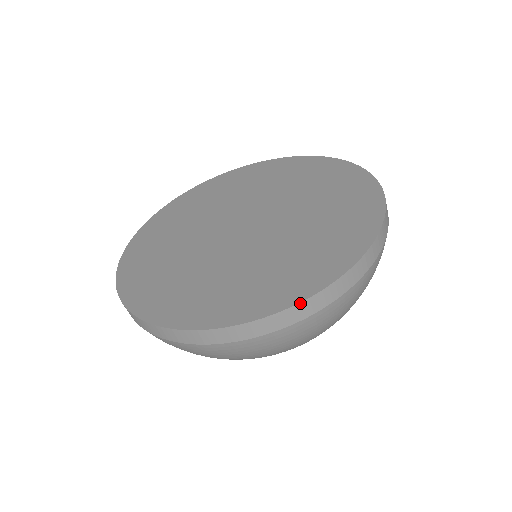
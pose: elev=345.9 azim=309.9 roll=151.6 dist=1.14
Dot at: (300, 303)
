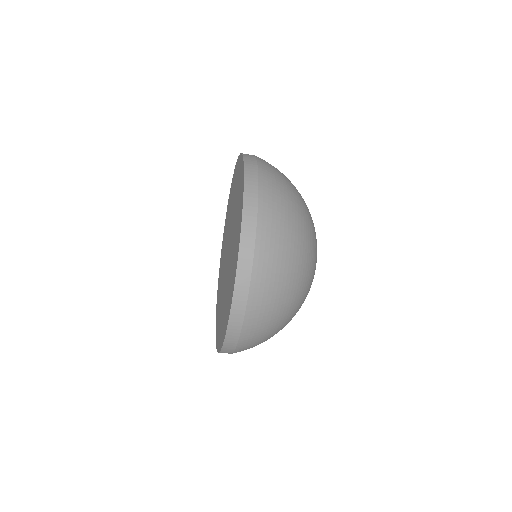
Dot at: occluded
